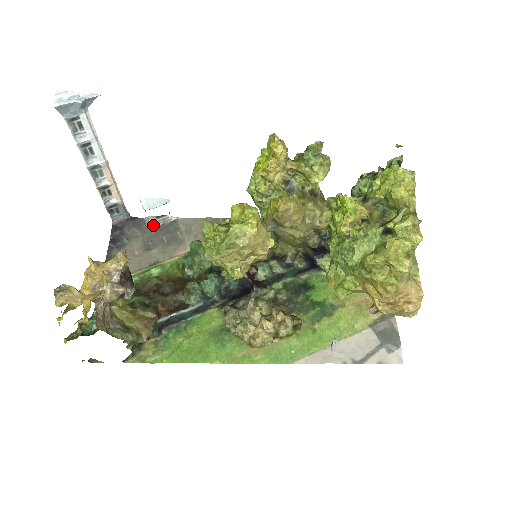
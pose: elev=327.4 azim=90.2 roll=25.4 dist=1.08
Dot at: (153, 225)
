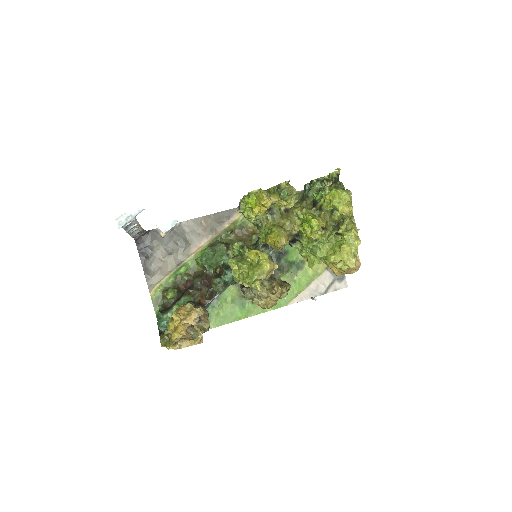
Dot at: (165, 234)
